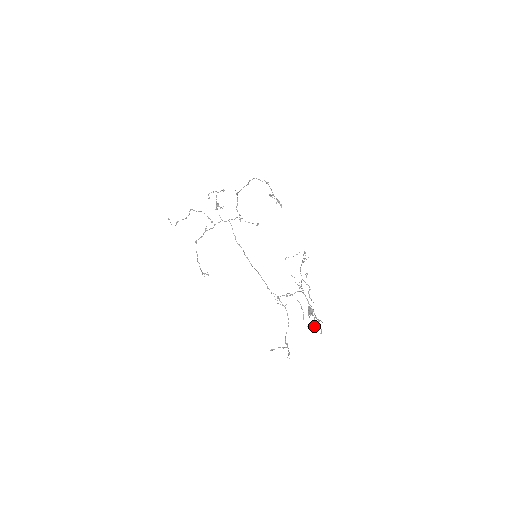
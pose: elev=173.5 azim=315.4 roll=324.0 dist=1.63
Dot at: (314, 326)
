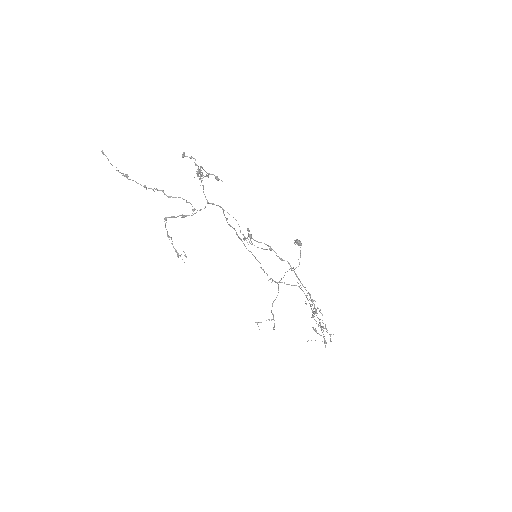
Dot at: (299, 264)
